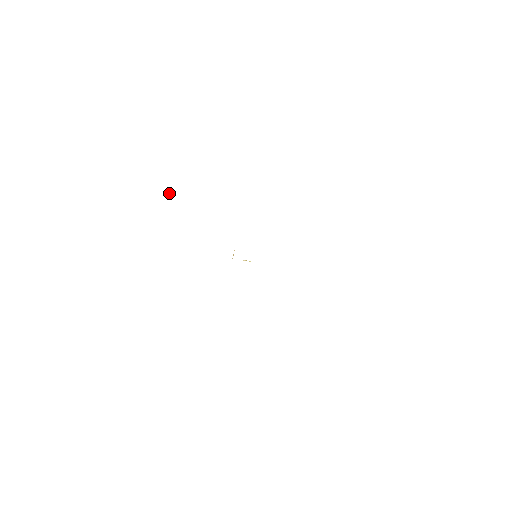
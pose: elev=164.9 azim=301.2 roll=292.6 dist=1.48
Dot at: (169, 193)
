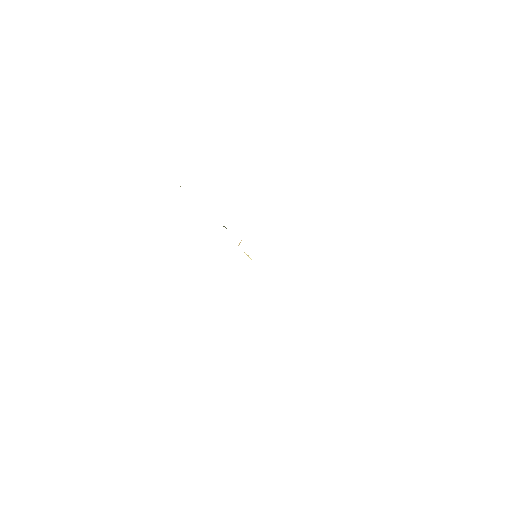
Dot at: occluded
